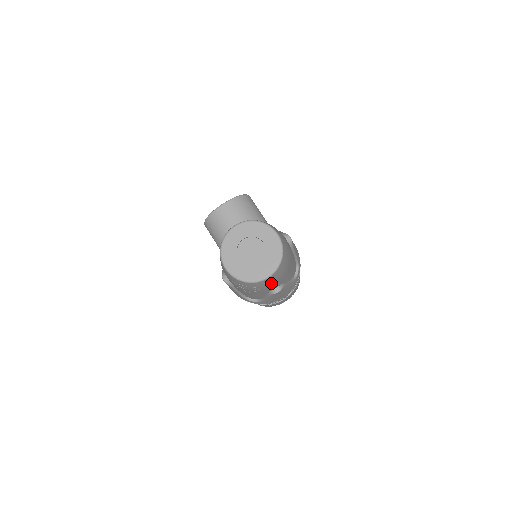
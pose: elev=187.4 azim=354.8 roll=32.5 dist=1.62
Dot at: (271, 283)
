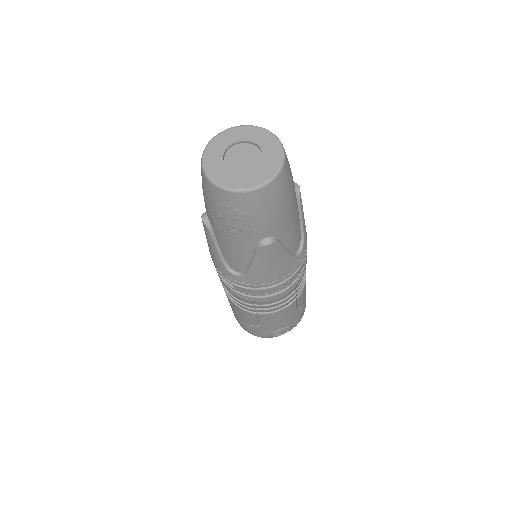
Dot at: (260, 211)
